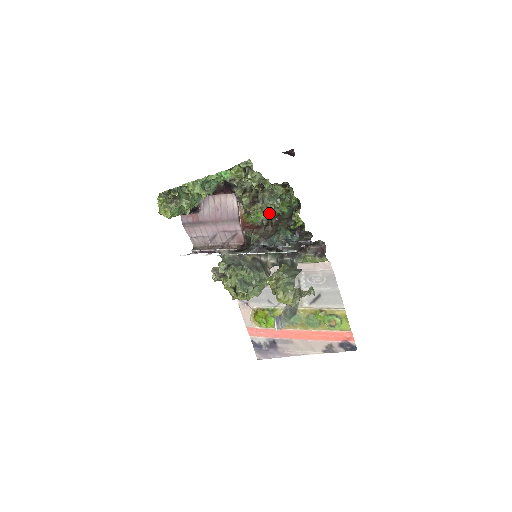
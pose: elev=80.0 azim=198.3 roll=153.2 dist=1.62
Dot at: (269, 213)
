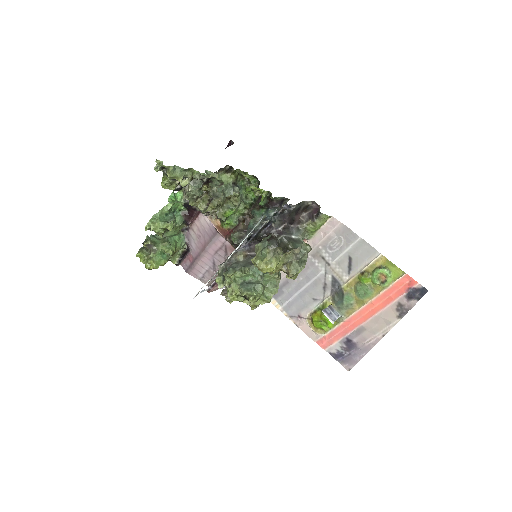
Dot at: (240, 208)
